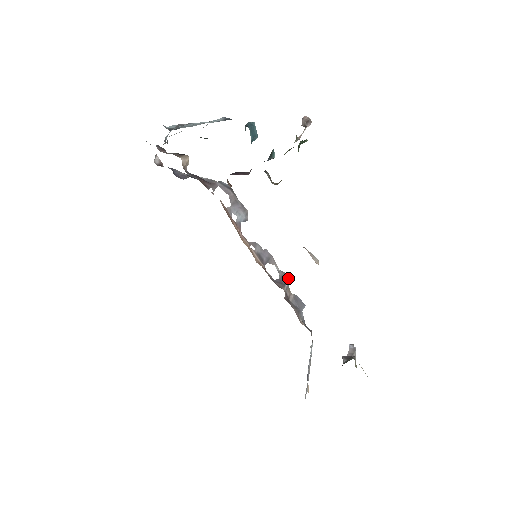
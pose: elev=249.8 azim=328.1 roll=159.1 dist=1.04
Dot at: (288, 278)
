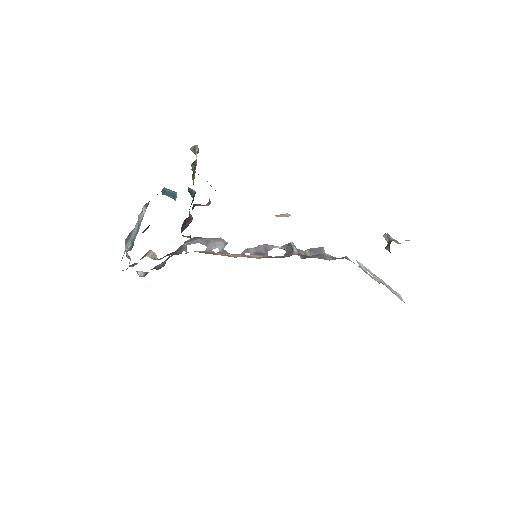
Dot at: (291, 245)
